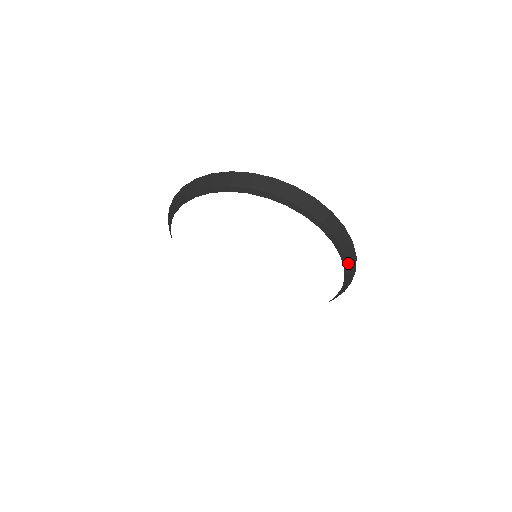
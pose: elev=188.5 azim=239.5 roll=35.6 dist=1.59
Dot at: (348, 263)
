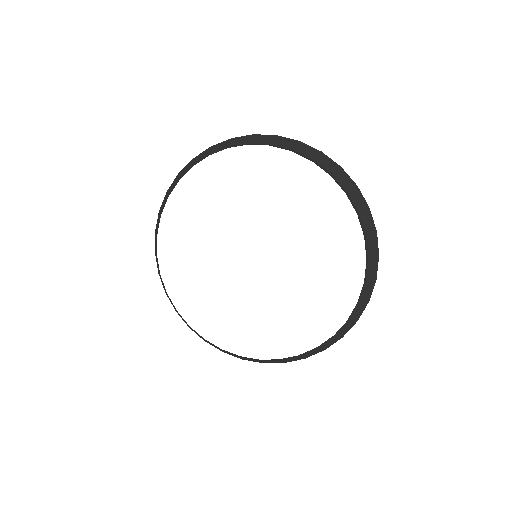
Dot at: (370, 259)
